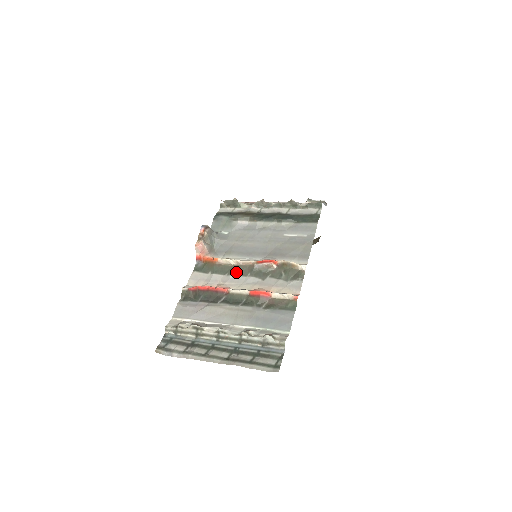
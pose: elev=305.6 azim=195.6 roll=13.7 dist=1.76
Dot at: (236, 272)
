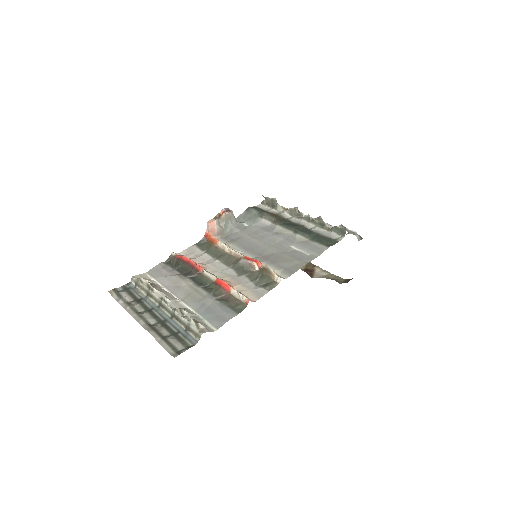
Dot at: (223, 259)
